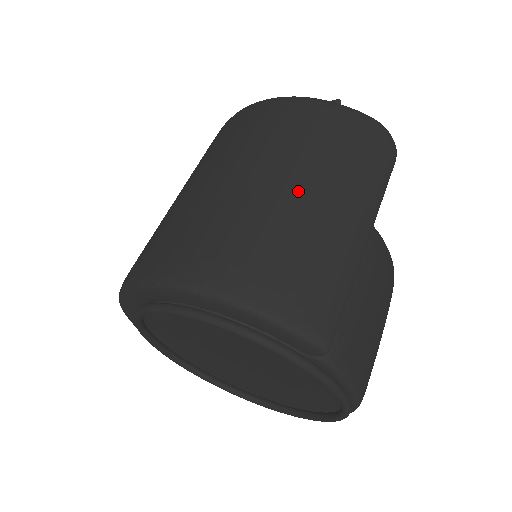
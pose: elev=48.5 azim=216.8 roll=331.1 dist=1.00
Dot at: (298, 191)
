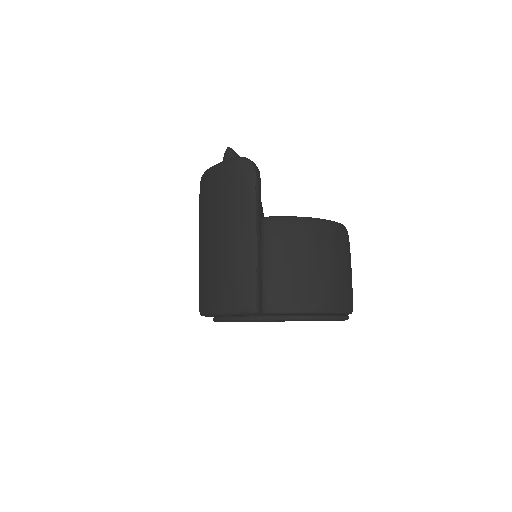
Dot at: (216, 238)
